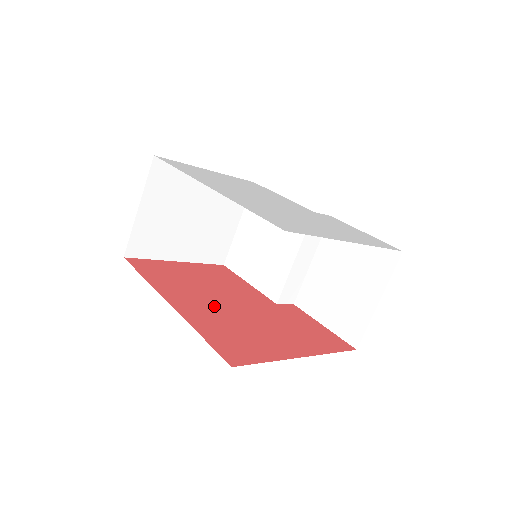
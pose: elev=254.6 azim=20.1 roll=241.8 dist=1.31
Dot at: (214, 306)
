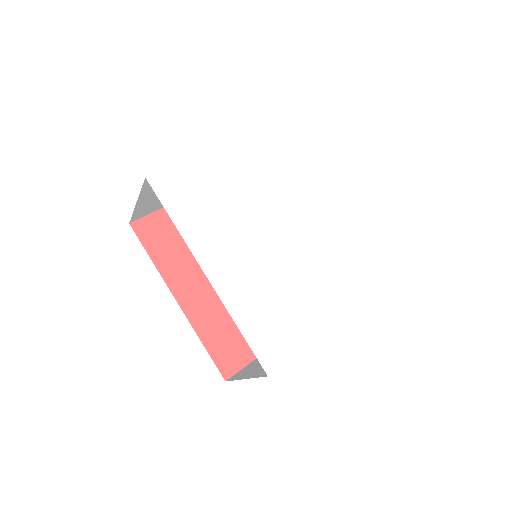
Dot at: occluded
